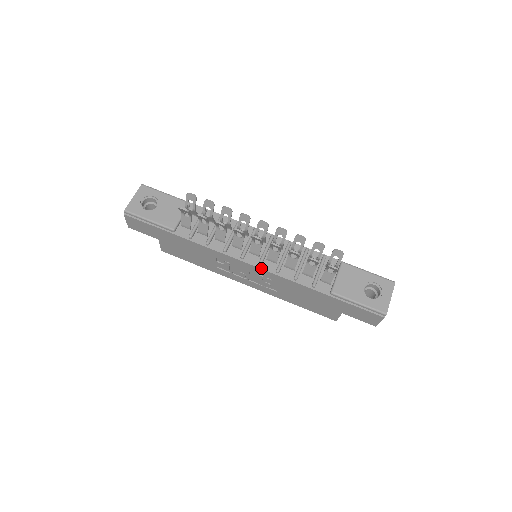
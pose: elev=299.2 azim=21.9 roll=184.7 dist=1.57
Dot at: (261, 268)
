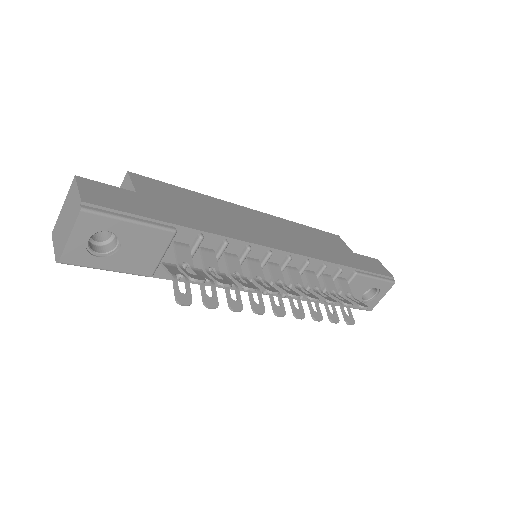
Dot at: (265, 294)
